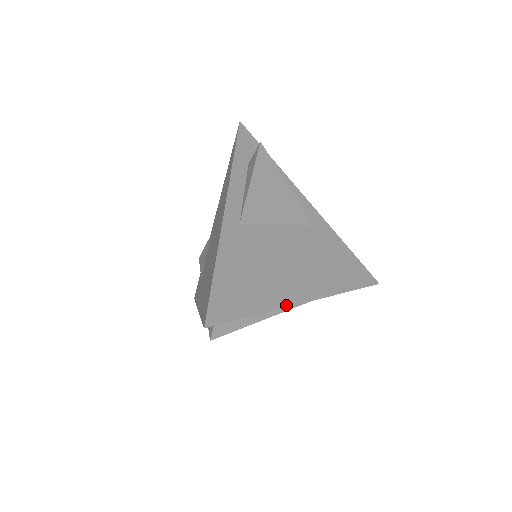
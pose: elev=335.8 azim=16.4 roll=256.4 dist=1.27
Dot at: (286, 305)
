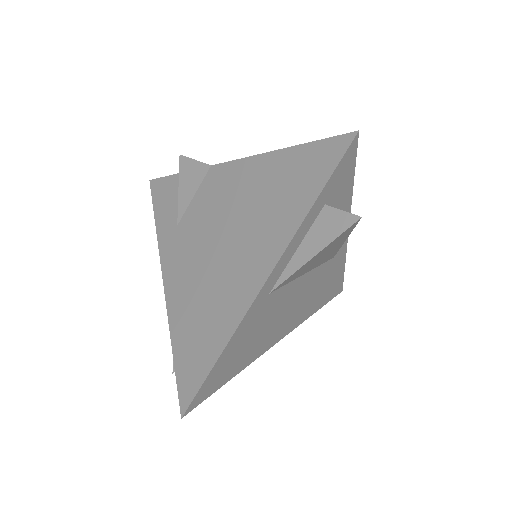
Dot at: (260, 355)
